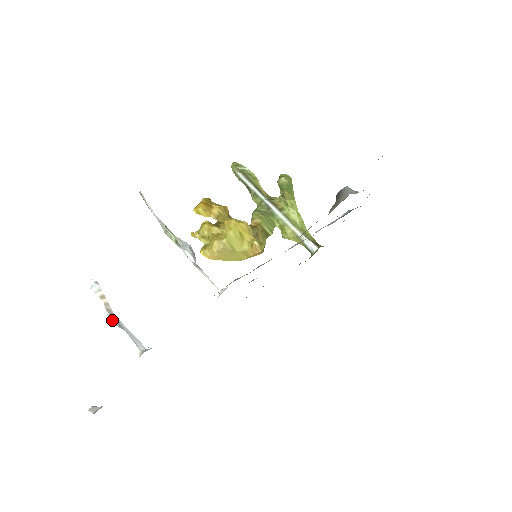
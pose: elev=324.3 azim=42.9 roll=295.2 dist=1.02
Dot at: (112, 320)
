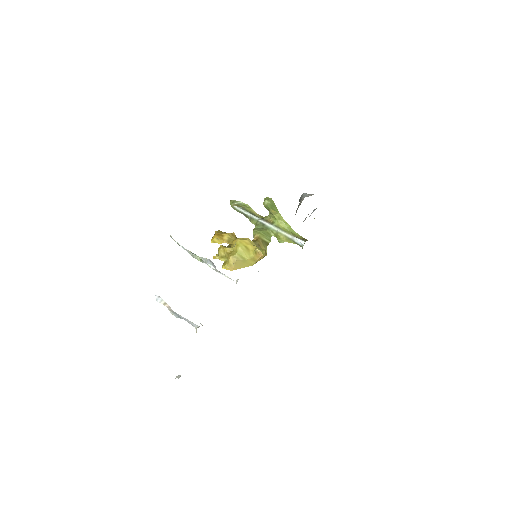
Dot at: (174, 315)
